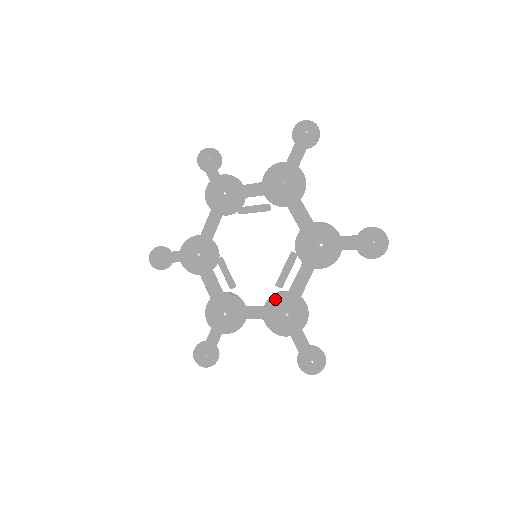
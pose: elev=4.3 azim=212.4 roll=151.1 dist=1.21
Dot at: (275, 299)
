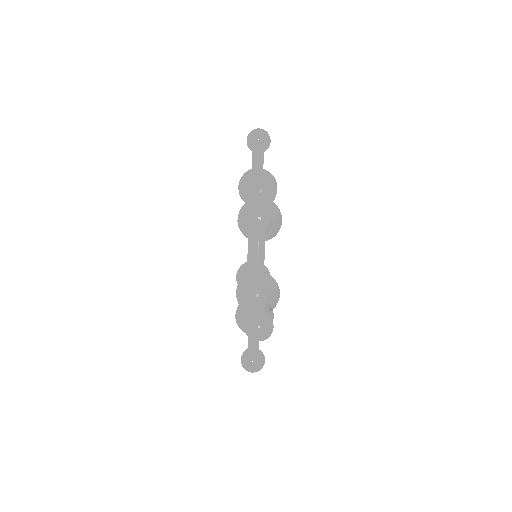
Dot at: occluded
